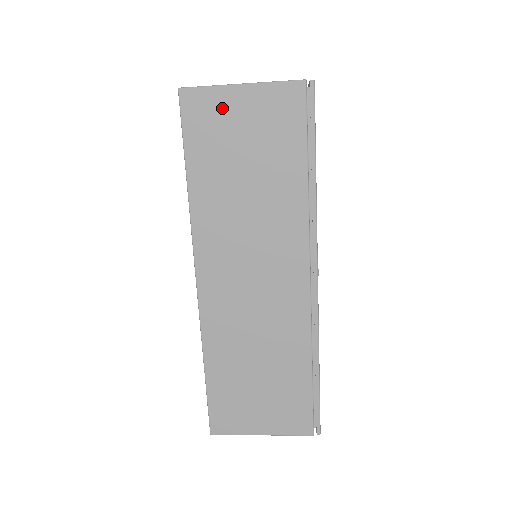
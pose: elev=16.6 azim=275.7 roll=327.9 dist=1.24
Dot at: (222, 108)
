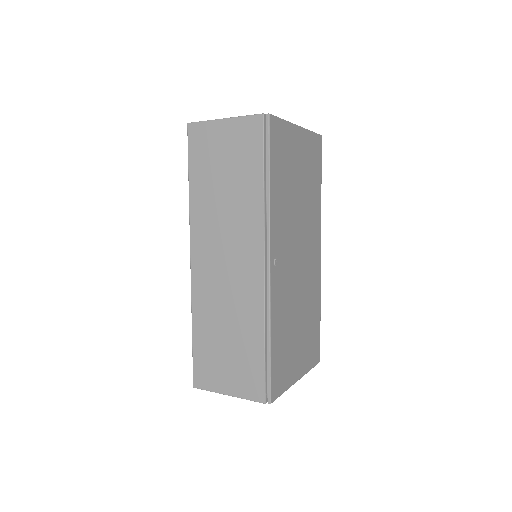
Dot at: (212, 135)
